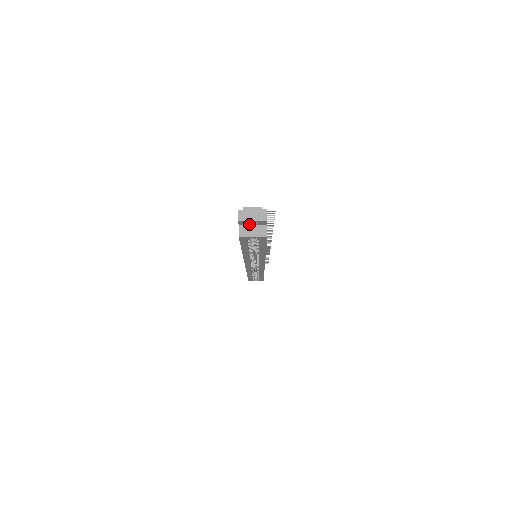
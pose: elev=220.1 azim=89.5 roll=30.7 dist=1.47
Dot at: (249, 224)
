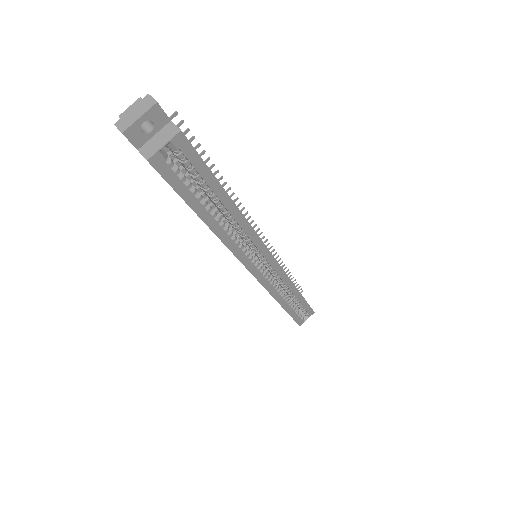
Dot at: (147, 137)
